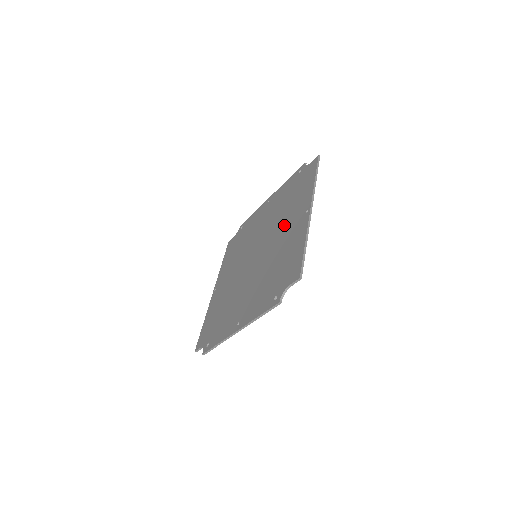
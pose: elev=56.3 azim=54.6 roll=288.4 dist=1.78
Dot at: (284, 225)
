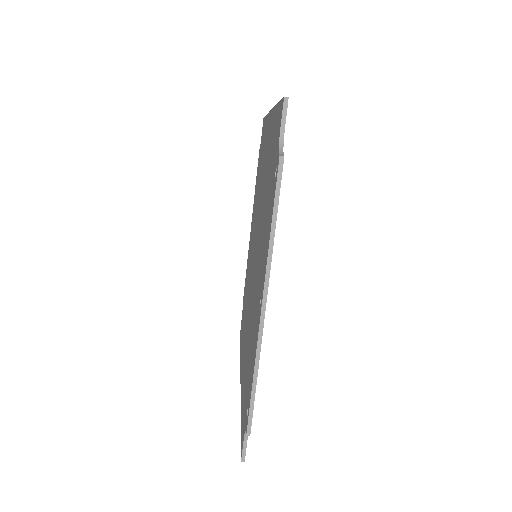
Dot at: occluded
